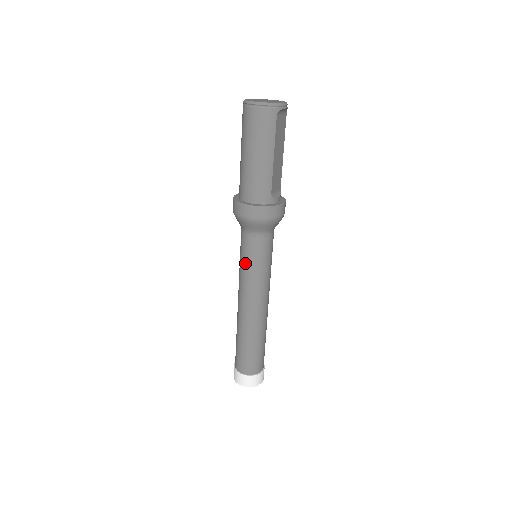
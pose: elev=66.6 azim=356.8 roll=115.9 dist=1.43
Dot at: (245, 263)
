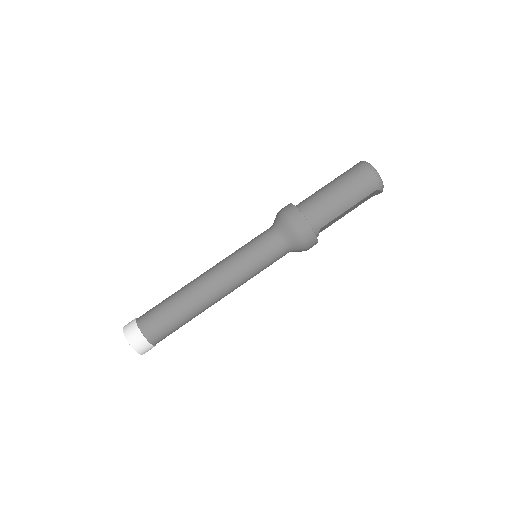
Dot at: (250, 251)
